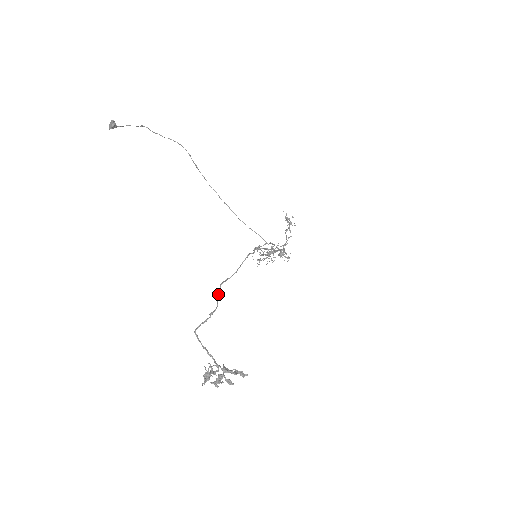
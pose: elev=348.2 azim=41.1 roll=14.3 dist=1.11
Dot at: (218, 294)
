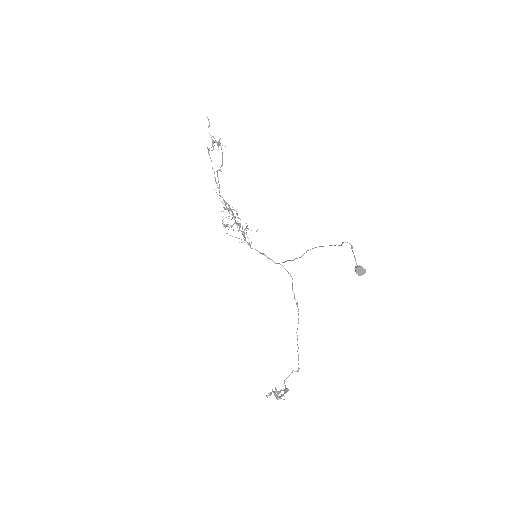
Dot at: occluded
